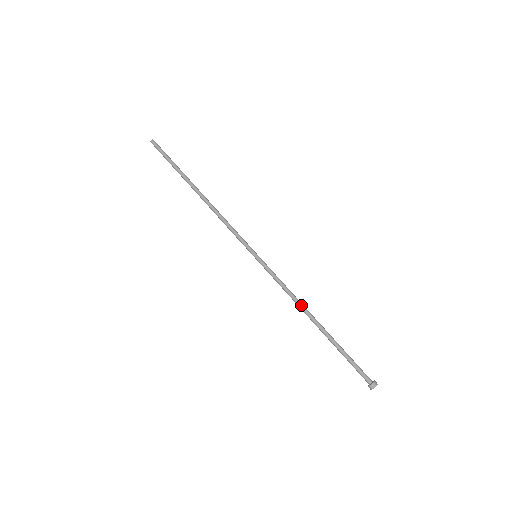
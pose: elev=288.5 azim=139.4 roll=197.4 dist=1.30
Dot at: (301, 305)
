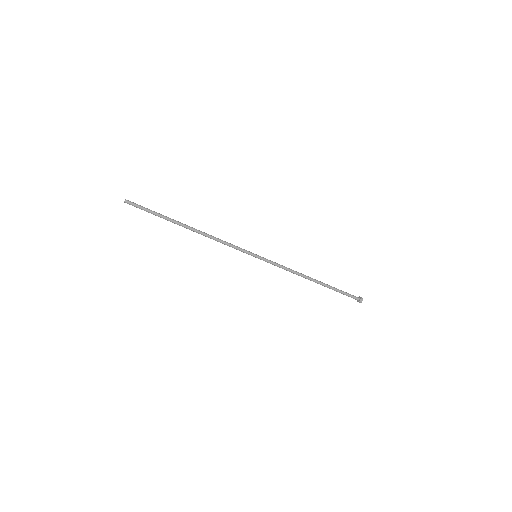
Dot at: occluded
